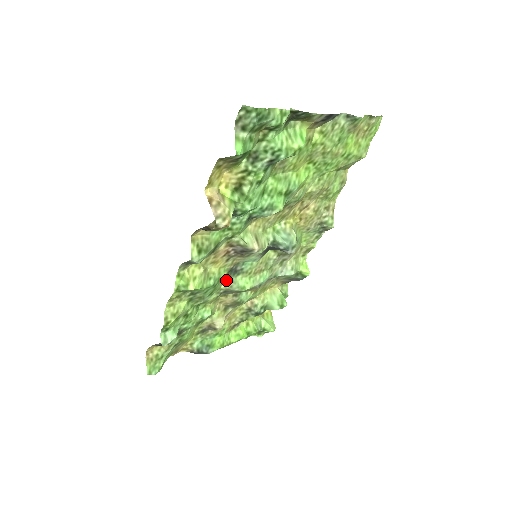
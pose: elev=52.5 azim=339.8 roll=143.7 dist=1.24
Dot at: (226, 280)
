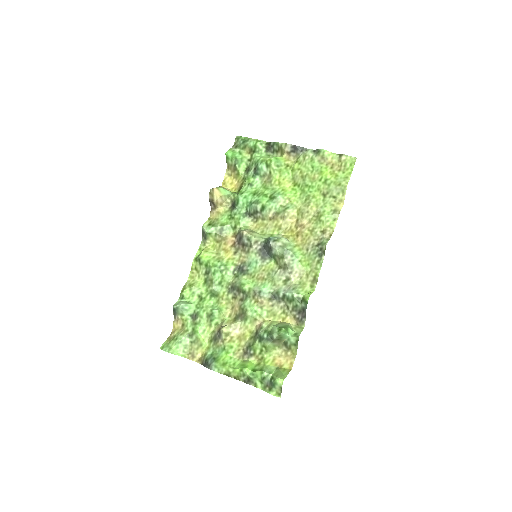
Dot at: (235, 277)
